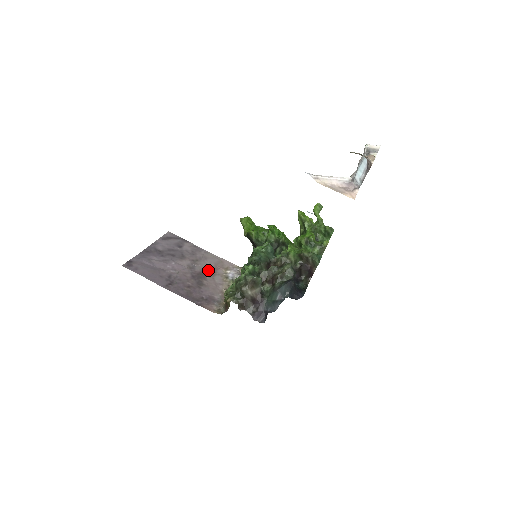
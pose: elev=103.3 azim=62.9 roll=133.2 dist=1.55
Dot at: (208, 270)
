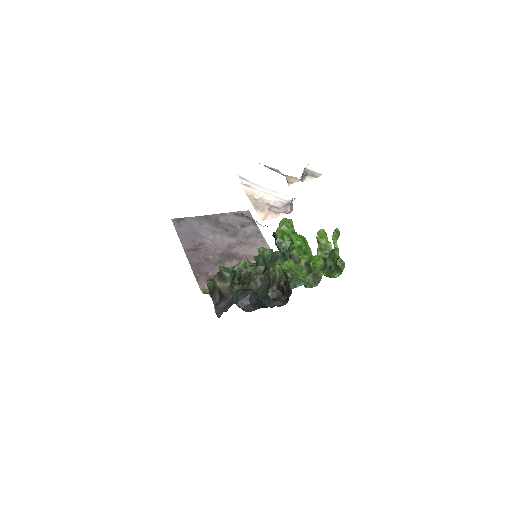
Dot at: (244, 256)
